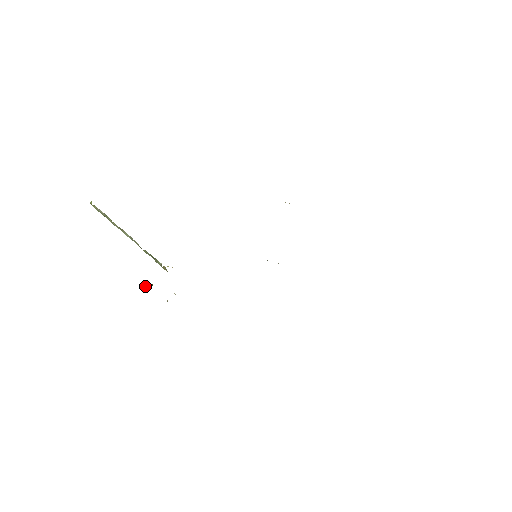
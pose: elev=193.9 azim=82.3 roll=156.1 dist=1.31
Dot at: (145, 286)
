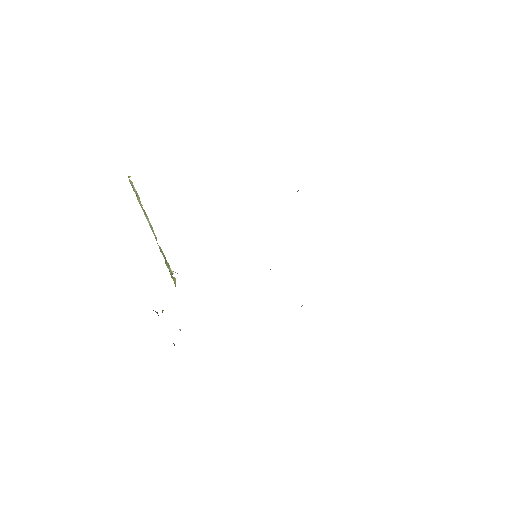
Dot at: (157, 312)
